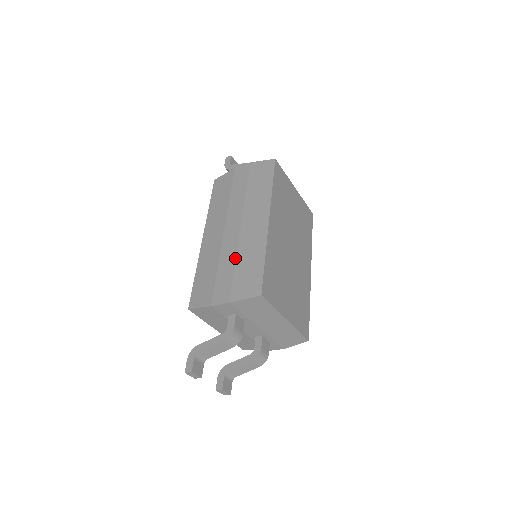
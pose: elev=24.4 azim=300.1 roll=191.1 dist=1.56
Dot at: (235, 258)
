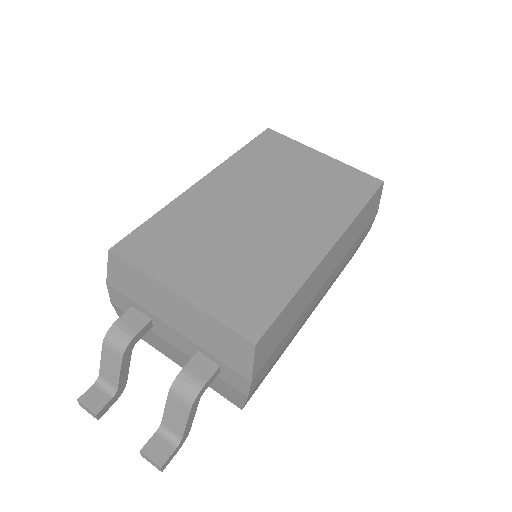
Dot at: occluded
